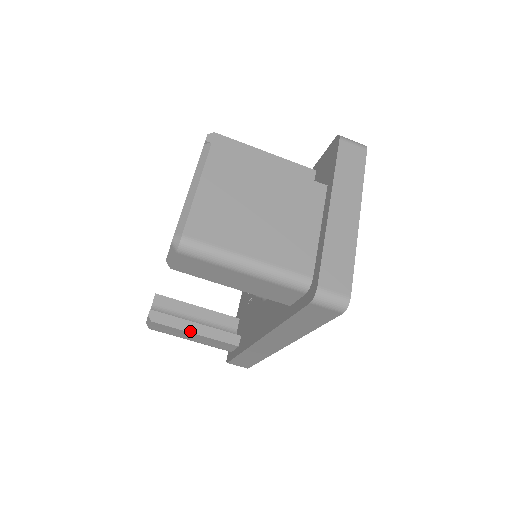
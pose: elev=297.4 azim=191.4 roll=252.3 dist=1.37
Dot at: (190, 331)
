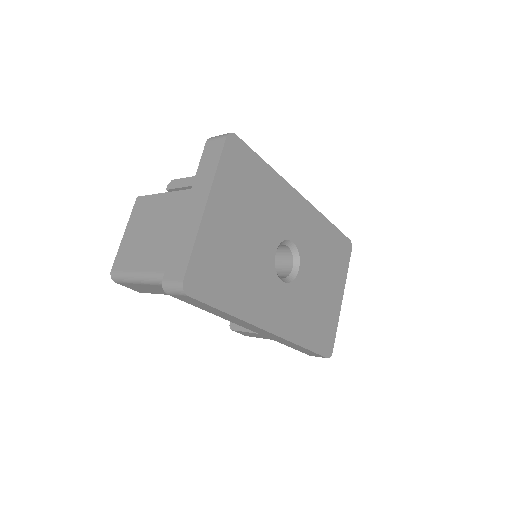
Dot at: occluded
